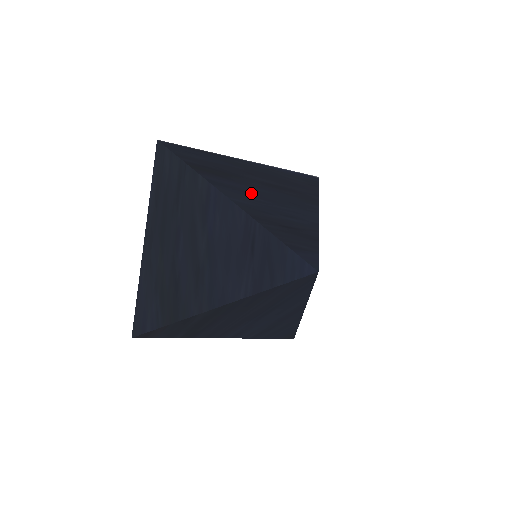
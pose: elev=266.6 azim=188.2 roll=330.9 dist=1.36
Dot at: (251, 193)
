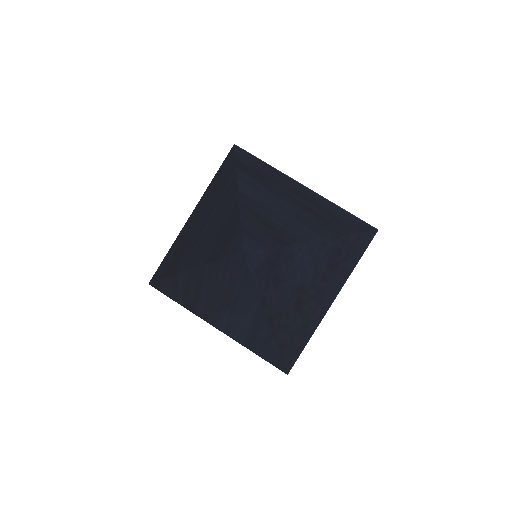
Dot at: (268, 196)
